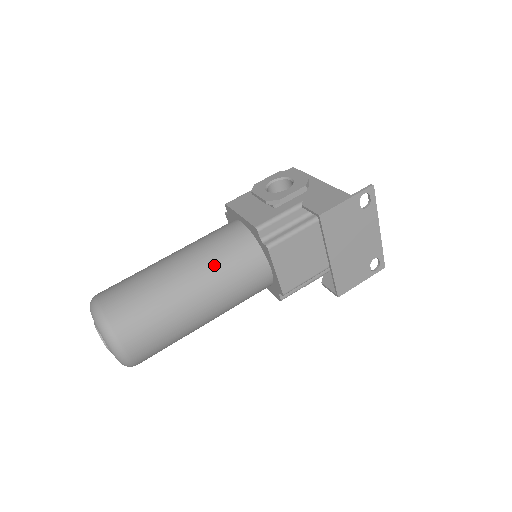
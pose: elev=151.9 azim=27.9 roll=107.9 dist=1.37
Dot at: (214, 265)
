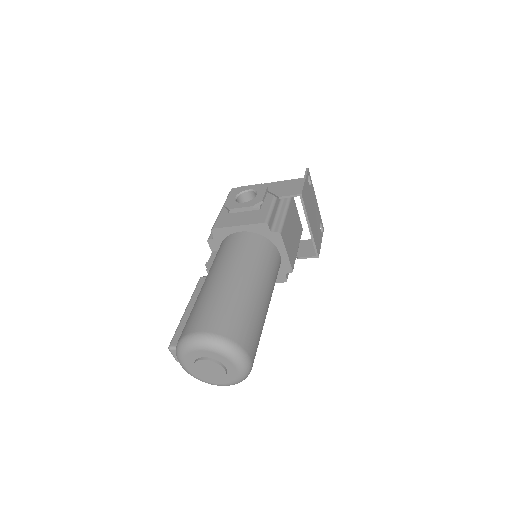
Dot at: (254, 263)
